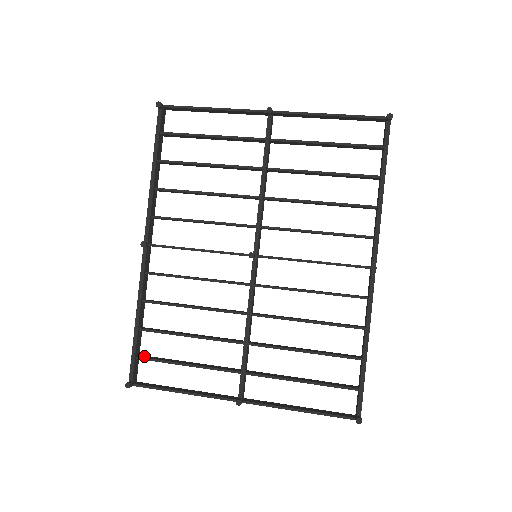
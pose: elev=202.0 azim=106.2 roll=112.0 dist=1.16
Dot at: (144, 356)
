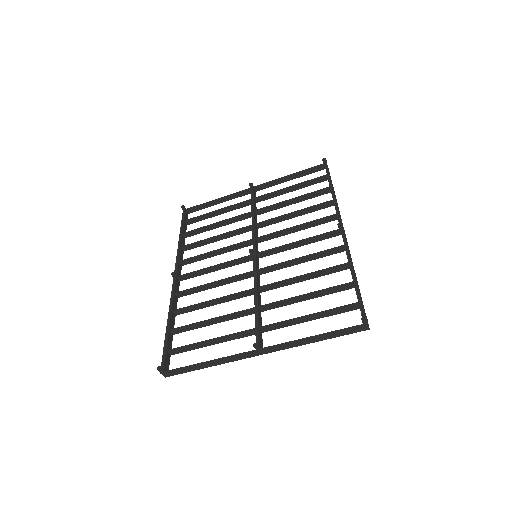
Dot at: (174, 351)
